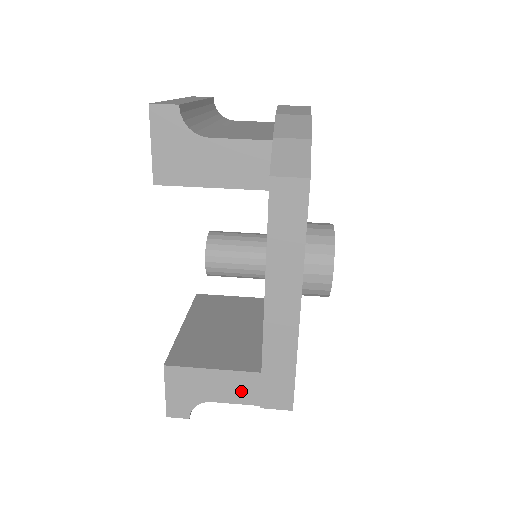
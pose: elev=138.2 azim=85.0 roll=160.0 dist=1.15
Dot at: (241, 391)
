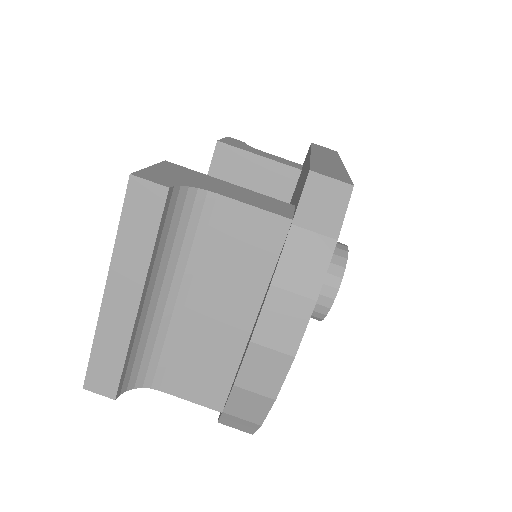
Dot at: occluded
